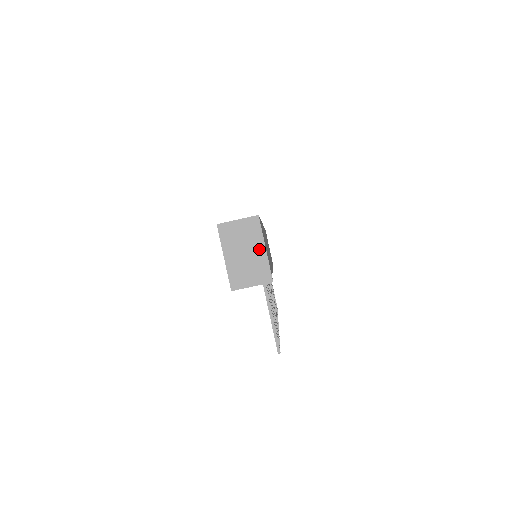
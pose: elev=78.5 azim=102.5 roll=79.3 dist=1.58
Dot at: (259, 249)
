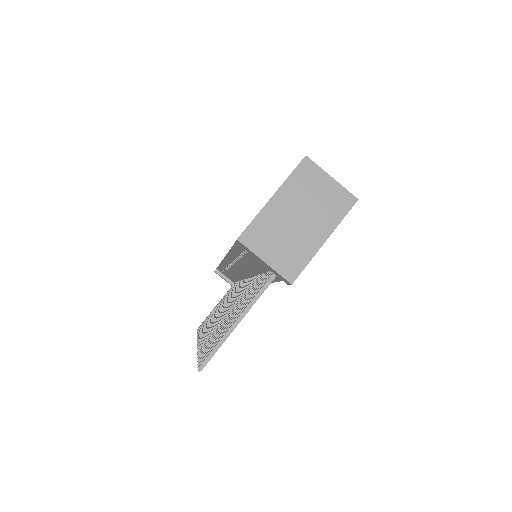
Dot at: (318, 233)
